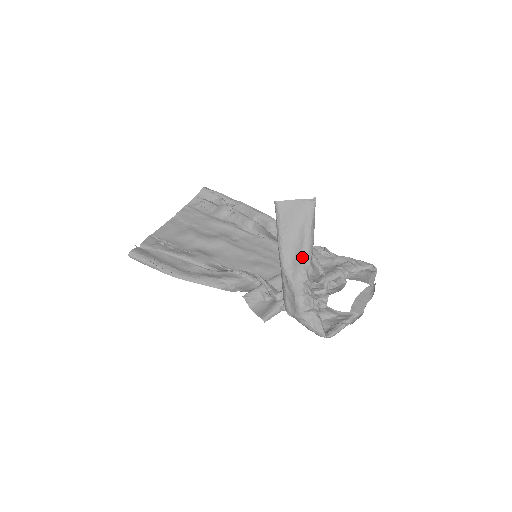
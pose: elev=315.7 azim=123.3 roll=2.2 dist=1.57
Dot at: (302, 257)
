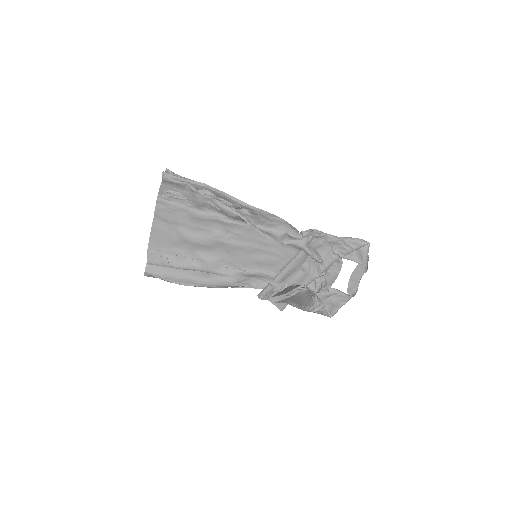
Dot at: (303, 305)
